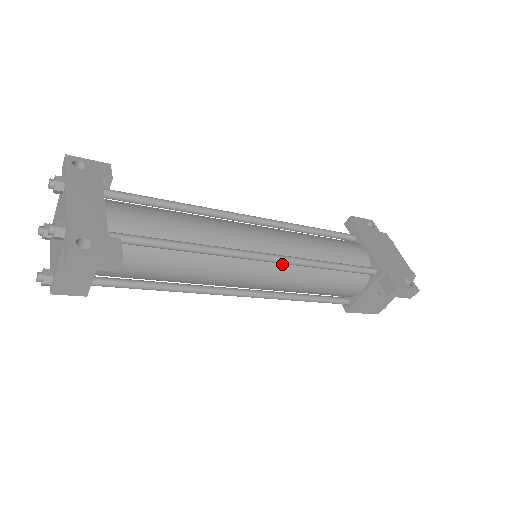
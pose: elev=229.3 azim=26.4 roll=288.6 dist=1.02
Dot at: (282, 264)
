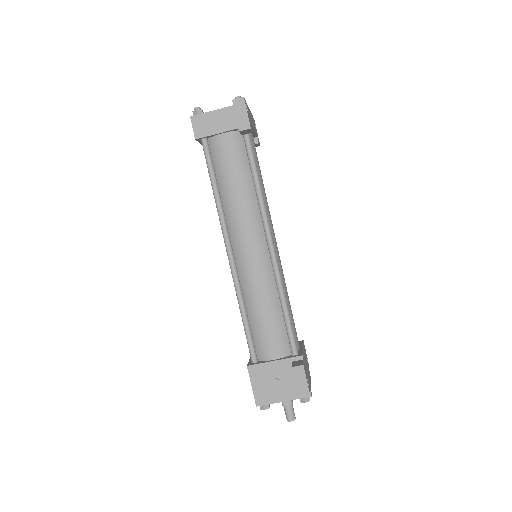
Dot at: (269, 264)
